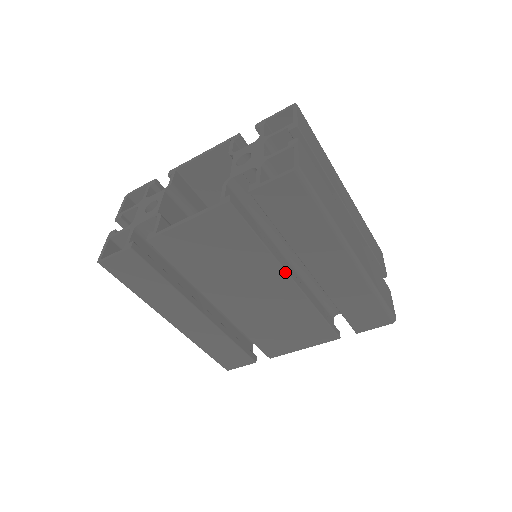
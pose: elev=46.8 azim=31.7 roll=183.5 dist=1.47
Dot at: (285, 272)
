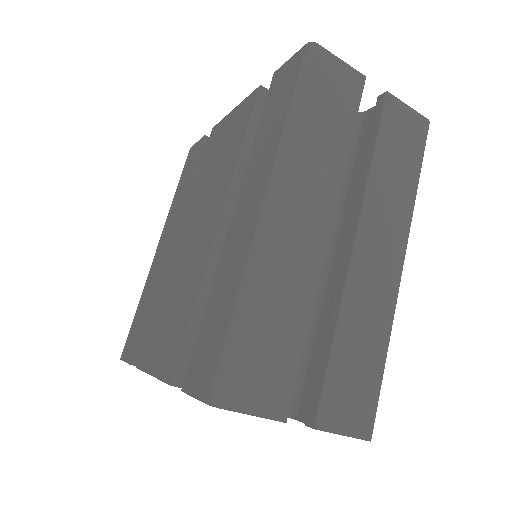
Dot at: (224, 204)
